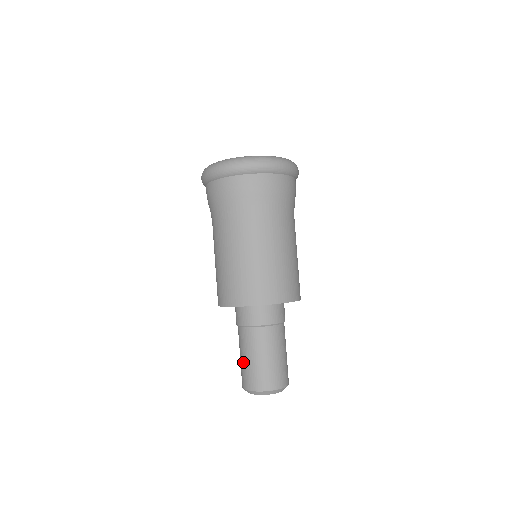
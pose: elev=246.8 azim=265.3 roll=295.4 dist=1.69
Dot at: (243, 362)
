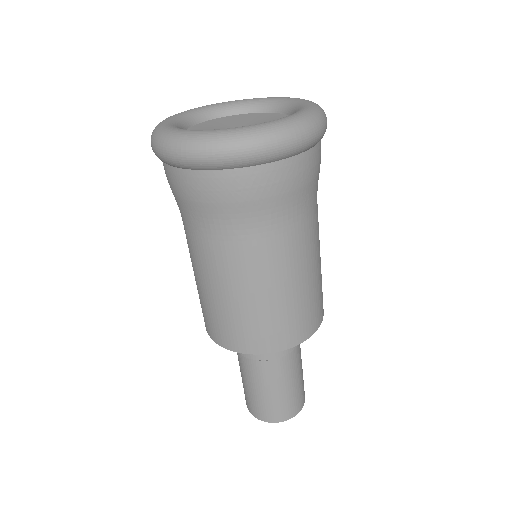
Dot at: (247, 390)
